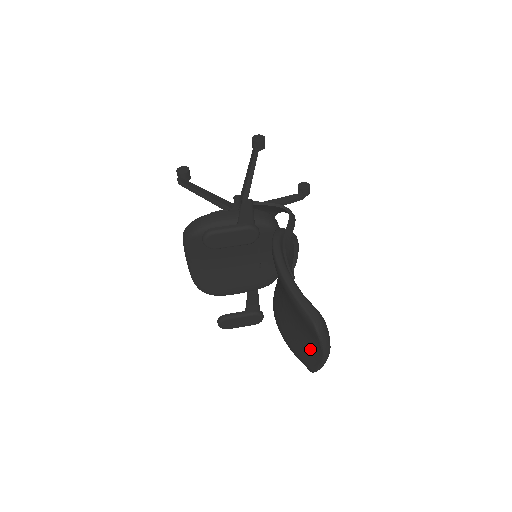
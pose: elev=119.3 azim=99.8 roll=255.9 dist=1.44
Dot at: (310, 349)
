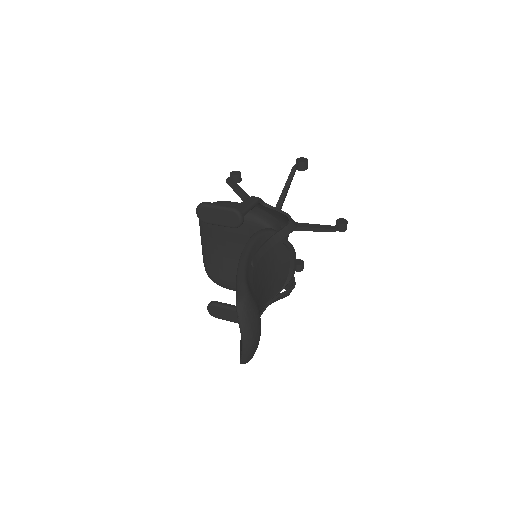
Dot at: occluded
